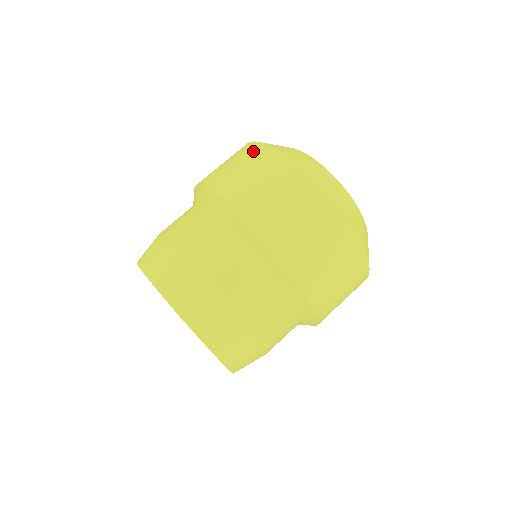
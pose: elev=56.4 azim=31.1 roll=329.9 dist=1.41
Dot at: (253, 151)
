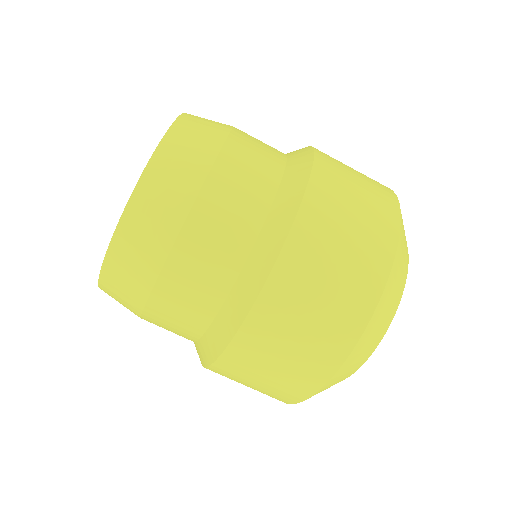
Dot at: (353, 311)
